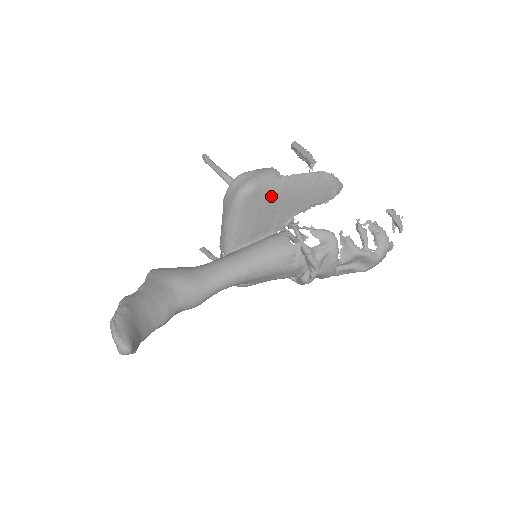
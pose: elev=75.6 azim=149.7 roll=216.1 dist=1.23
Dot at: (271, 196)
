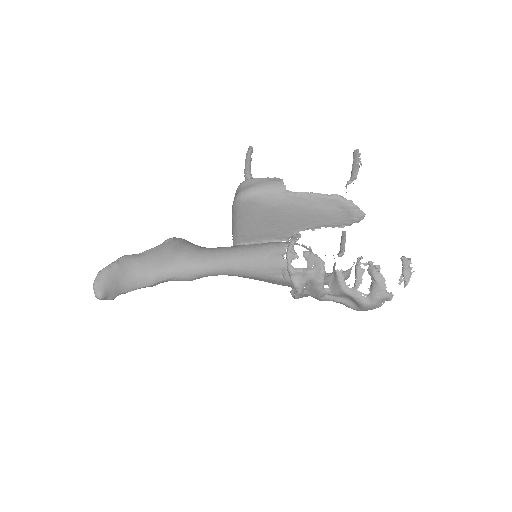
Dot at: (270, 207)
